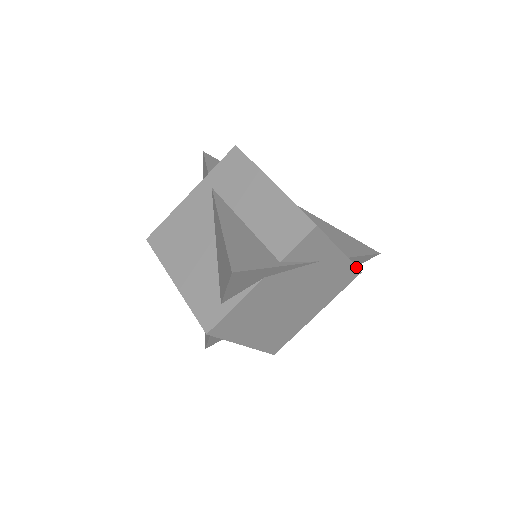
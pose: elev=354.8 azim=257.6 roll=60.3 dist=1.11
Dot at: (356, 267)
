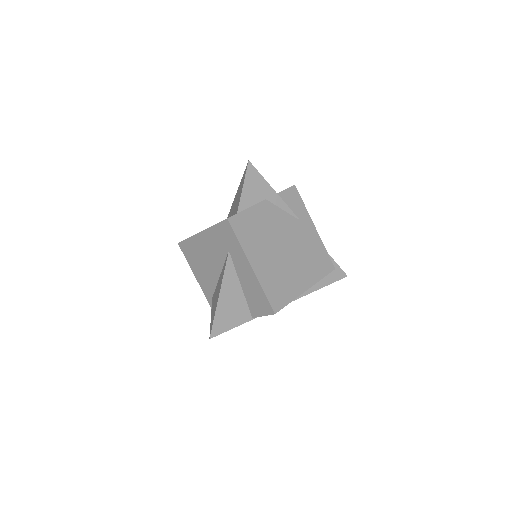
Dot at: (329, 258)
